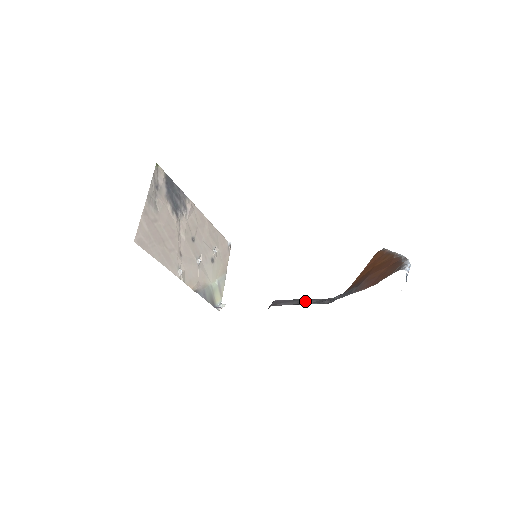
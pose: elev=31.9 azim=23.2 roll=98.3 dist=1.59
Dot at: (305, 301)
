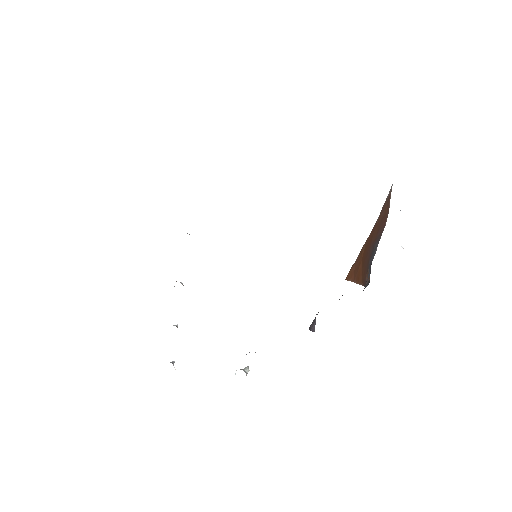
Dot at: occluded
